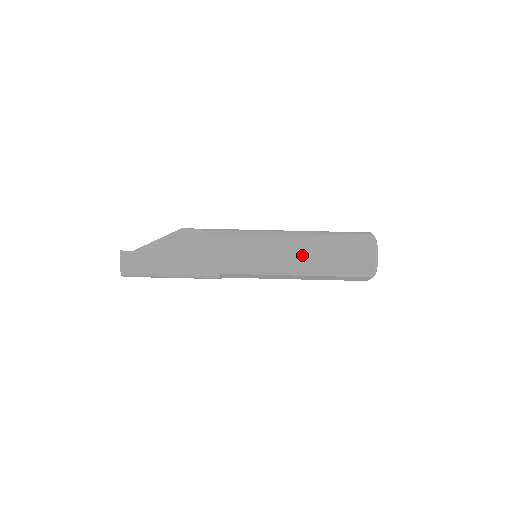
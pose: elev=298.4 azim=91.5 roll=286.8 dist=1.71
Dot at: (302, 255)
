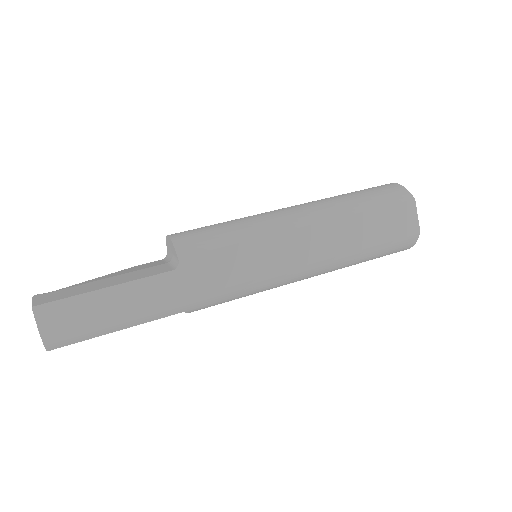
Dot at: (310, 203)
